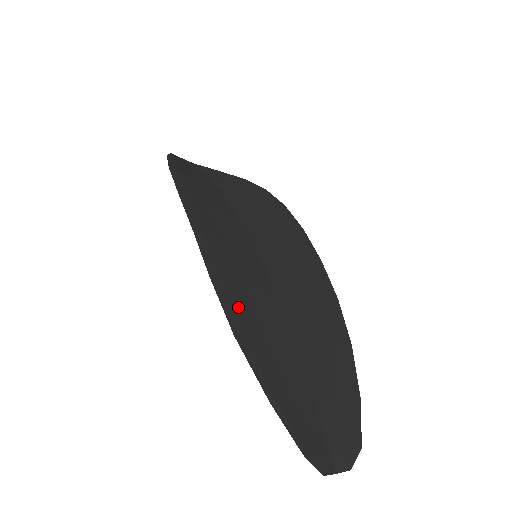
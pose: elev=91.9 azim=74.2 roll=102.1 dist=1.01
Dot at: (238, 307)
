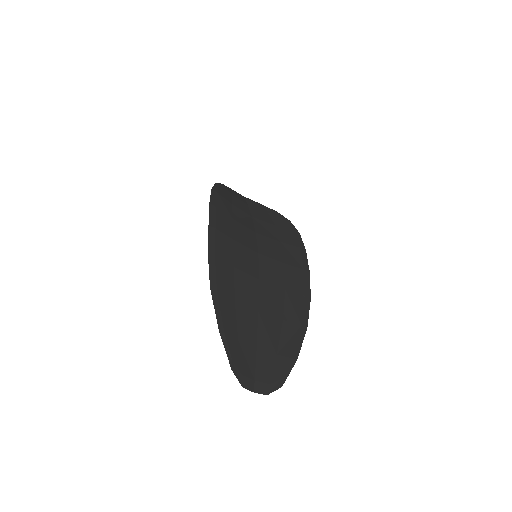
Dot at: (221, 275)
